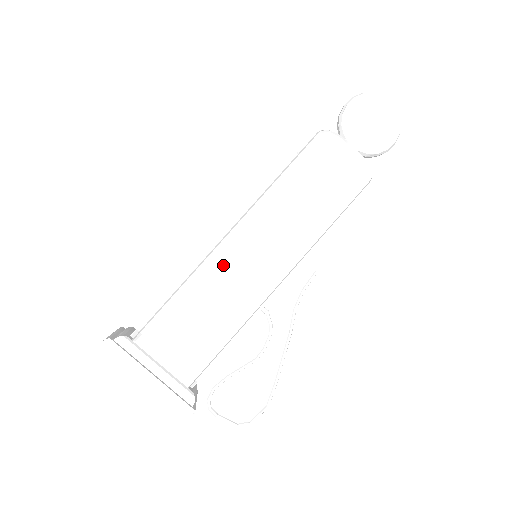
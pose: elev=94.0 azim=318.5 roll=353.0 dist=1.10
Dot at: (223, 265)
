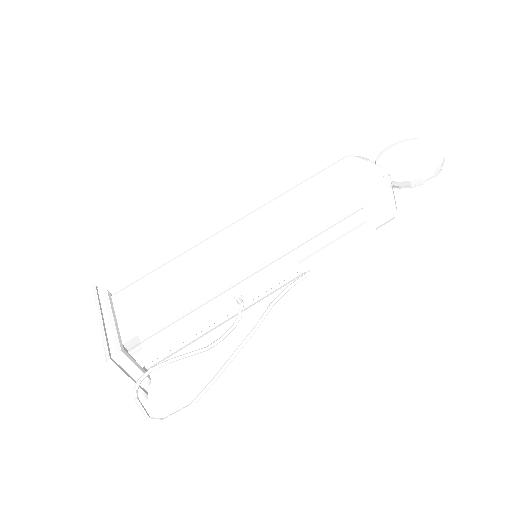
Dot at: (213, 243)
